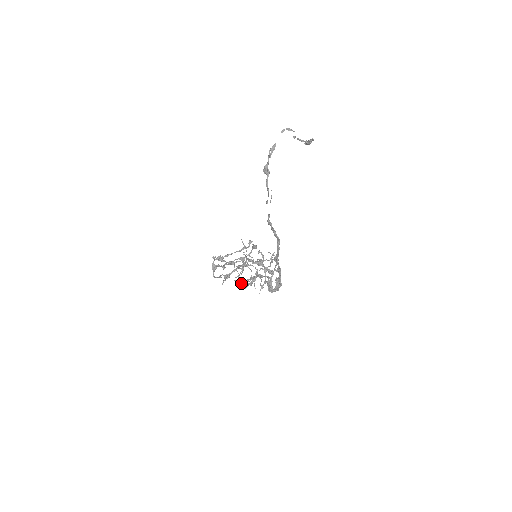
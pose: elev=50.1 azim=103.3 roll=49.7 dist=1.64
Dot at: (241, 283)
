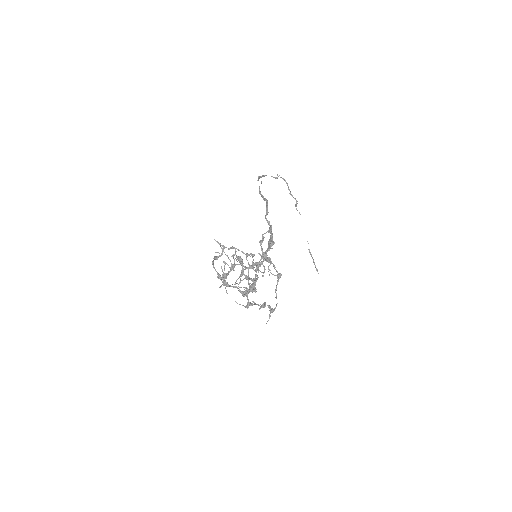
Dot at: (239, 287)
